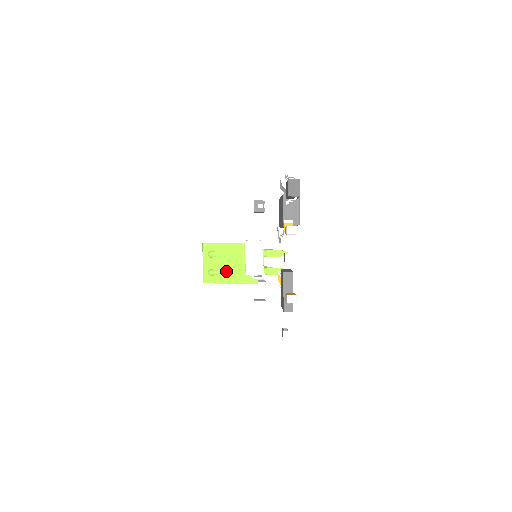
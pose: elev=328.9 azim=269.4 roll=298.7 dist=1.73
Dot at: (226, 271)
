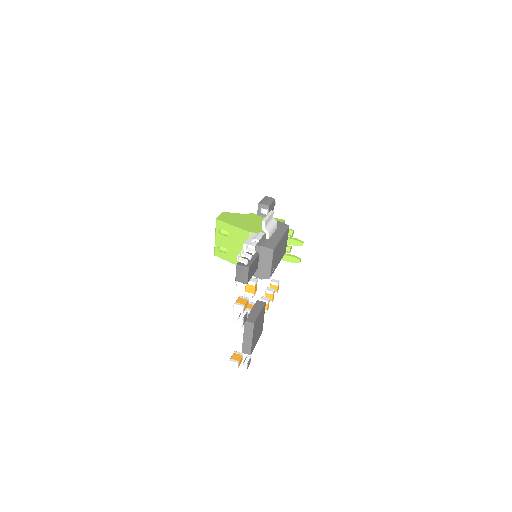
Dot at: (234, 252)
